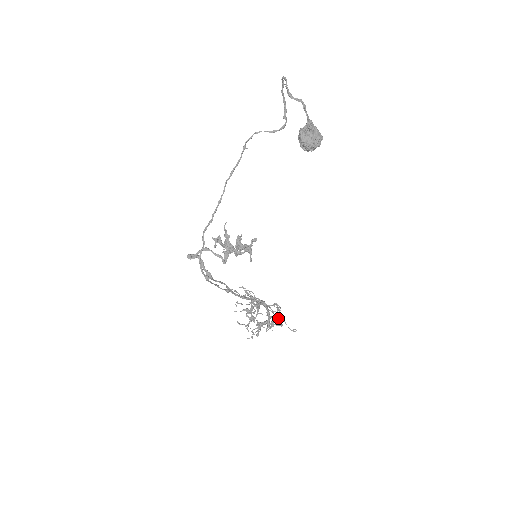
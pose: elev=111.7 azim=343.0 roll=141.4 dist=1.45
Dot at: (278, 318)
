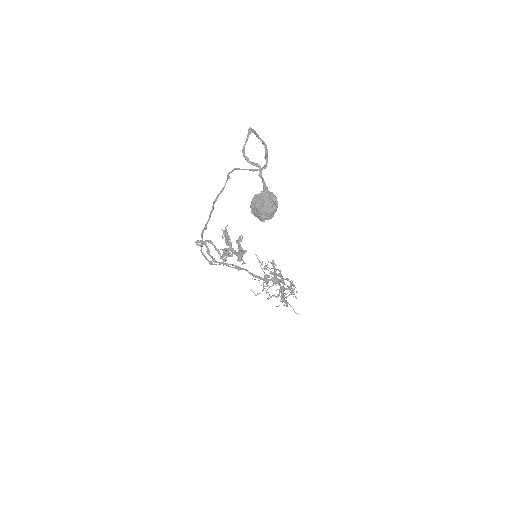
Dot at: (282, 300)
